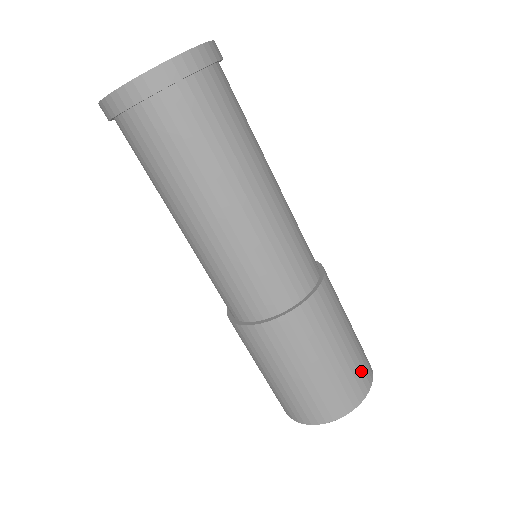
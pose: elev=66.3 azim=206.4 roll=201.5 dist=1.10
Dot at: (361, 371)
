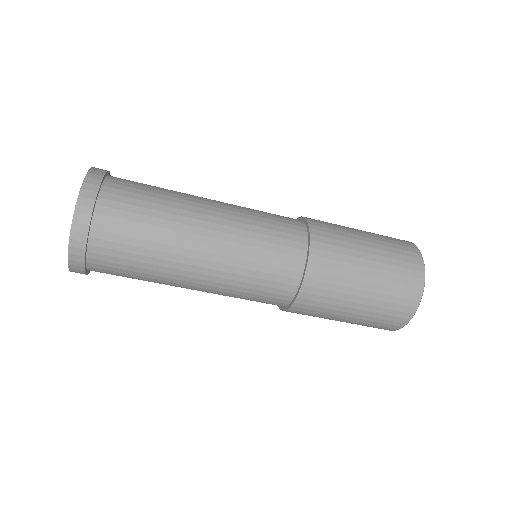
Dot at: (404, 264)
